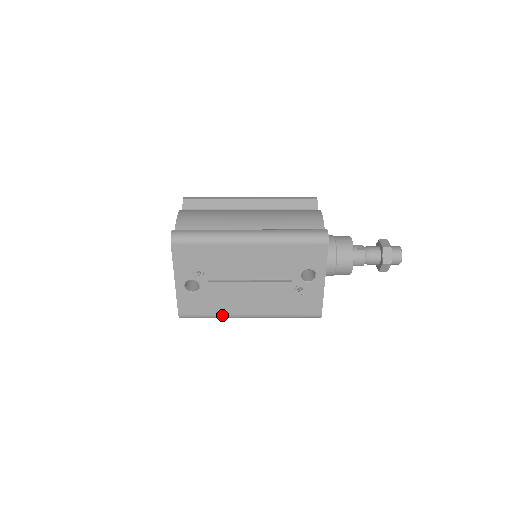
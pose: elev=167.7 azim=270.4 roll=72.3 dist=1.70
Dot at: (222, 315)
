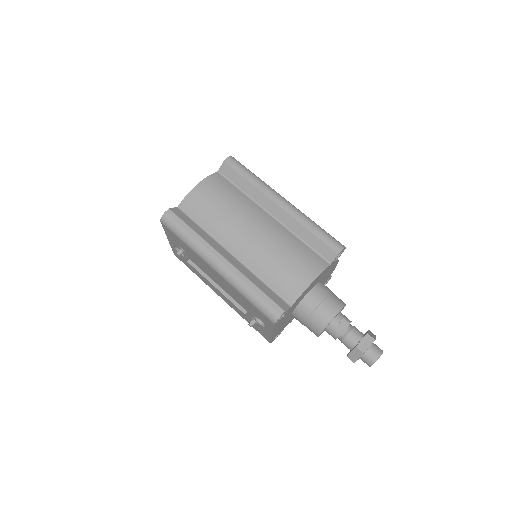
Dot at: (202, 280)
